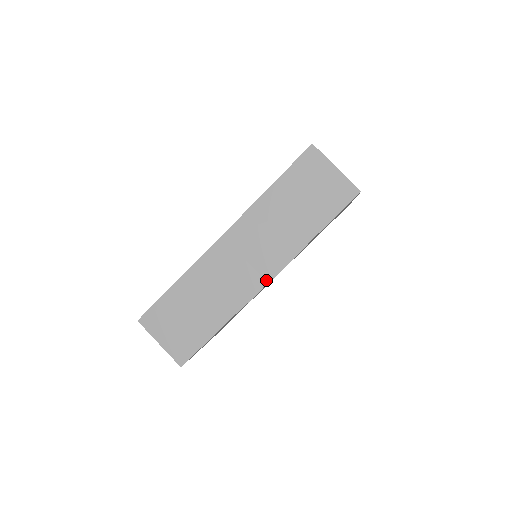
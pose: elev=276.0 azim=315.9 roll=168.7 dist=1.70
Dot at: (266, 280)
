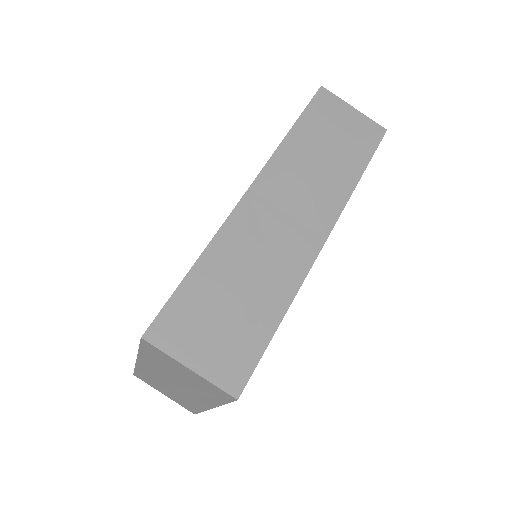
Dot at: (323, 237)
